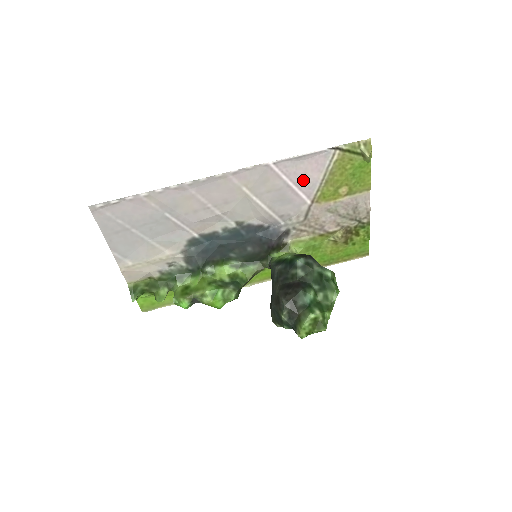
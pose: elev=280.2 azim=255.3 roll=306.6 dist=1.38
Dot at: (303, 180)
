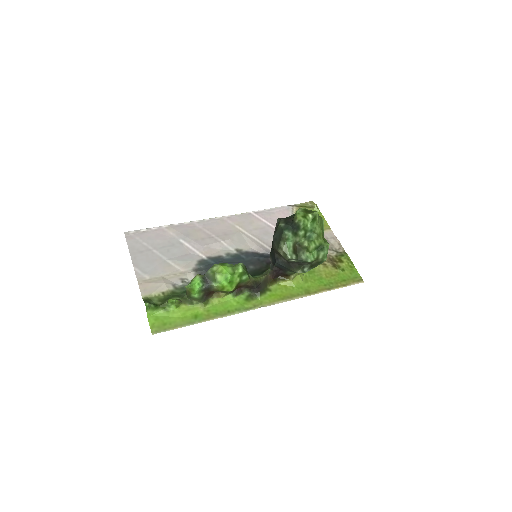
Dot at: occluded
